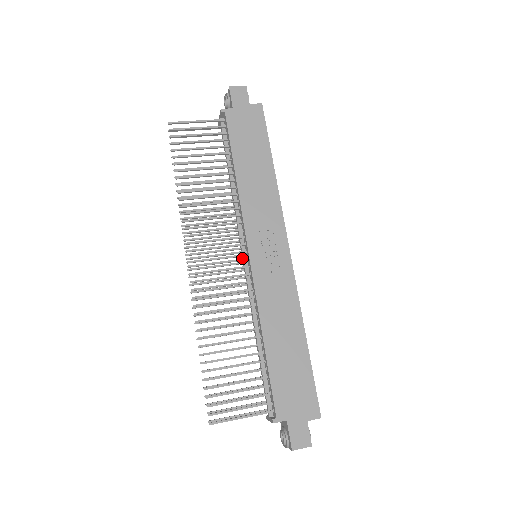
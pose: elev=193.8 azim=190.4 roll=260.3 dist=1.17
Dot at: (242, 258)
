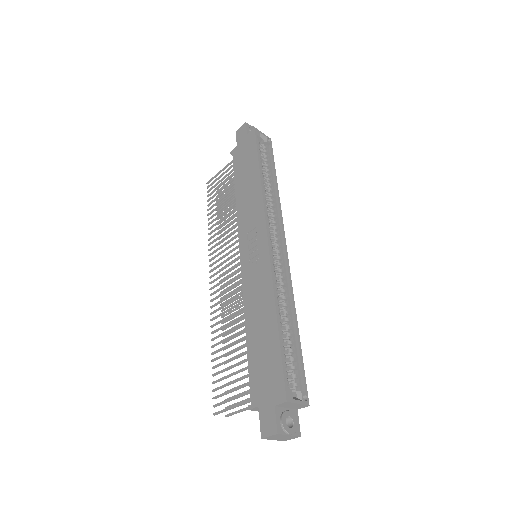
Dot at: occluded
